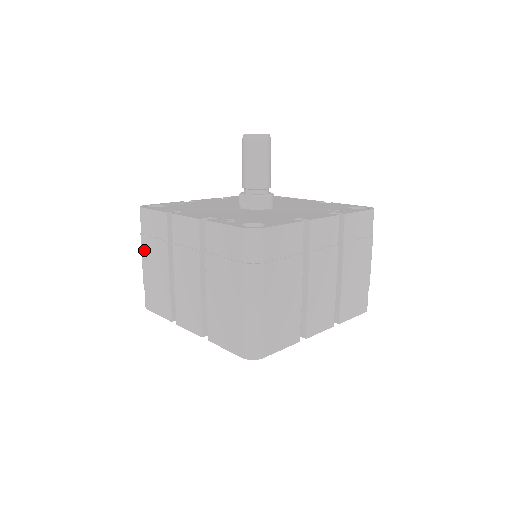
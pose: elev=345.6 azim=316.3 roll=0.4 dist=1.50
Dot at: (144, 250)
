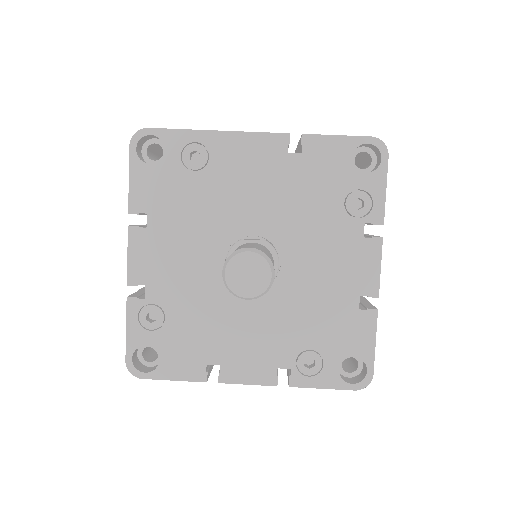
Dot at: occluded
